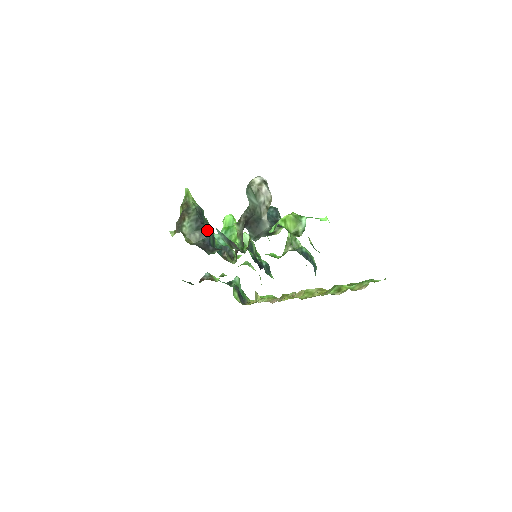
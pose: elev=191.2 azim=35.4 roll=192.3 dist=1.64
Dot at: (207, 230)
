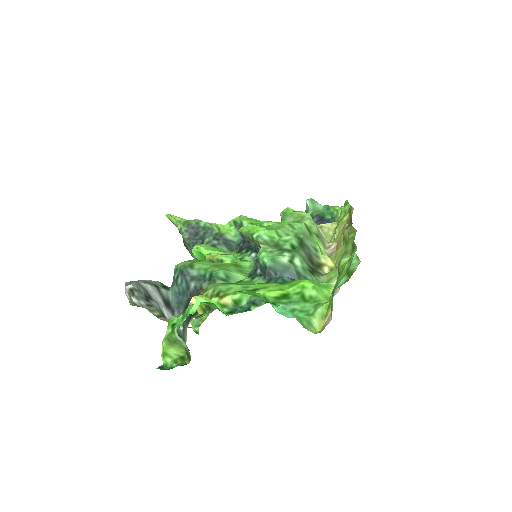
Dot at: occluded
